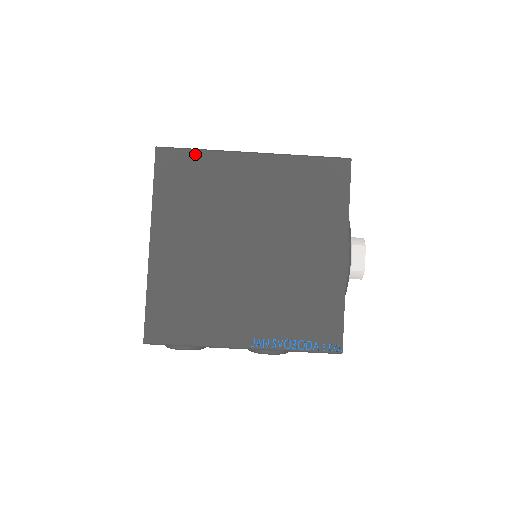
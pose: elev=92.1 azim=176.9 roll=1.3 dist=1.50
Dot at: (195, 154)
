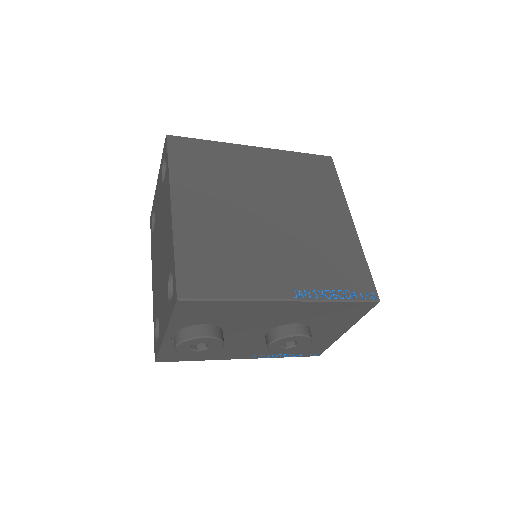
Dot at: (204, 142)
